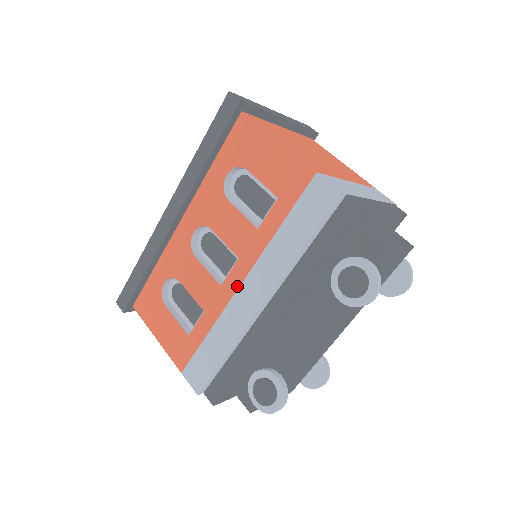
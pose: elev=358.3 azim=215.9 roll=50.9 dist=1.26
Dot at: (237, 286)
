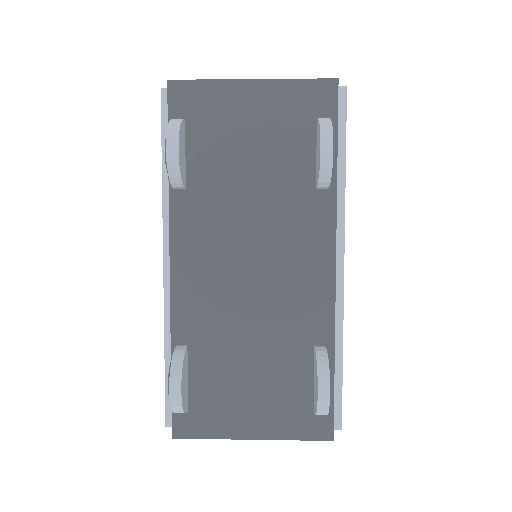
Dot at: occluded
